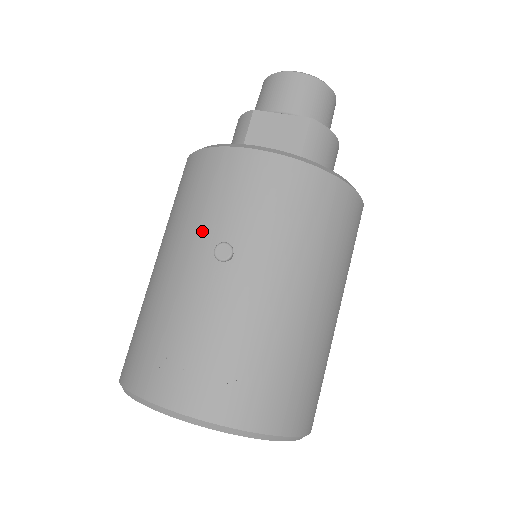
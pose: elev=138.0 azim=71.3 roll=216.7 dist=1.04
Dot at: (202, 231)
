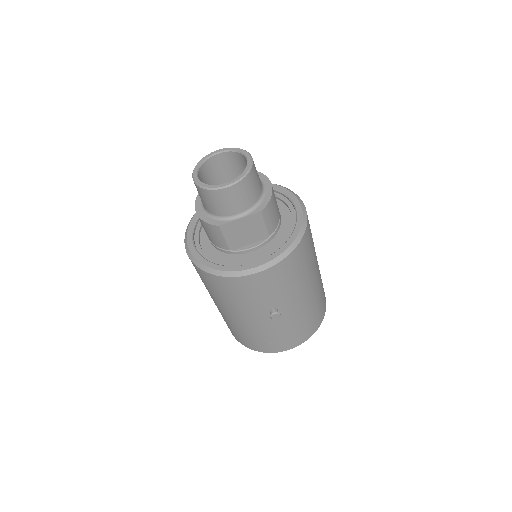
Dot at: (253, 308)
